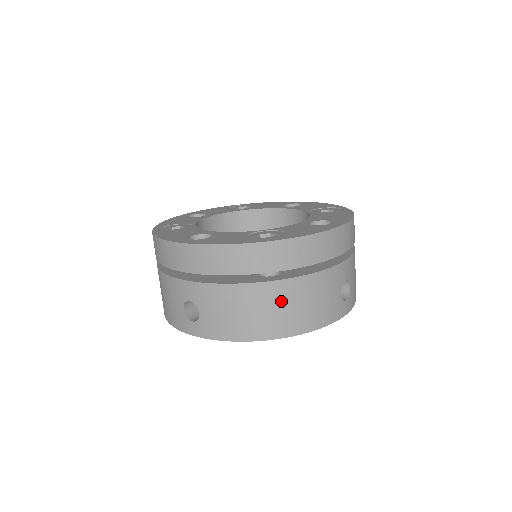
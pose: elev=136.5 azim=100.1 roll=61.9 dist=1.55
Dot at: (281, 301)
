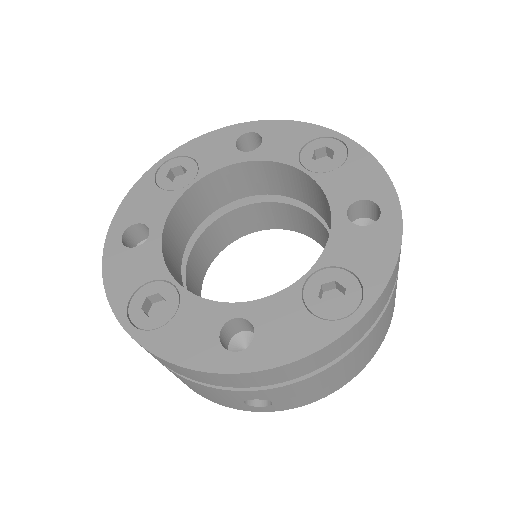
Dot at: occluded
